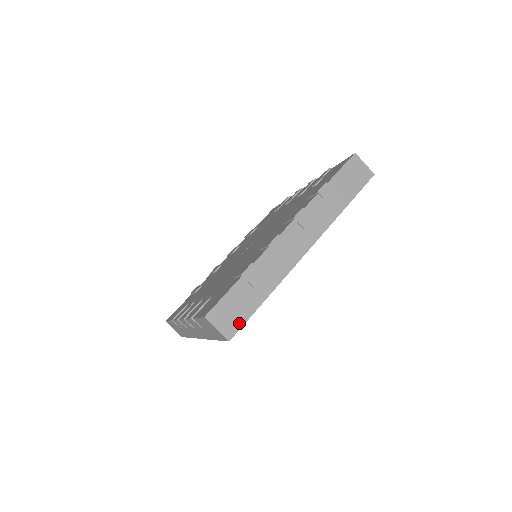
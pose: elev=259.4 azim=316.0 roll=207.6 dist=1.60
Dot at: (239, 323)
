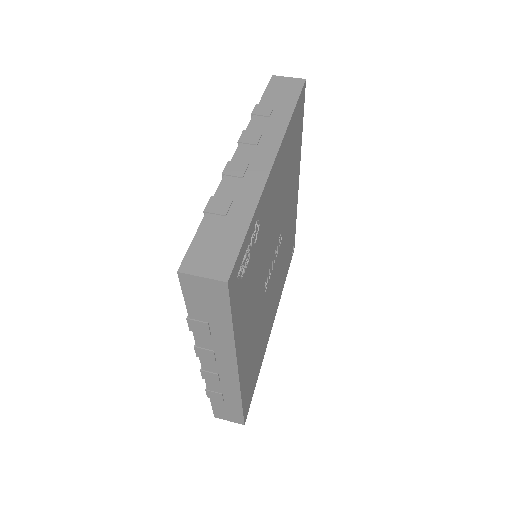
Dot at: (230, 258)
